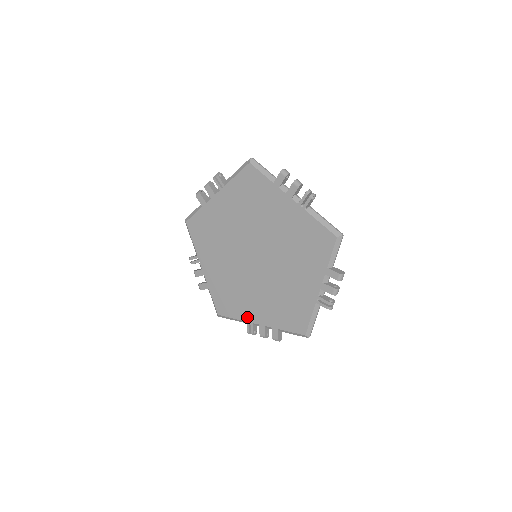
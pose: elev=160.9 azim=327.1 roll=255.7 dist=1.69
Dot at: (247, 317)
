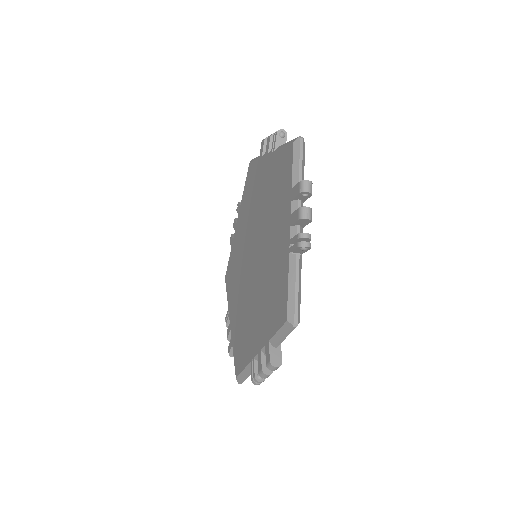
Dot at: (251, 353)
